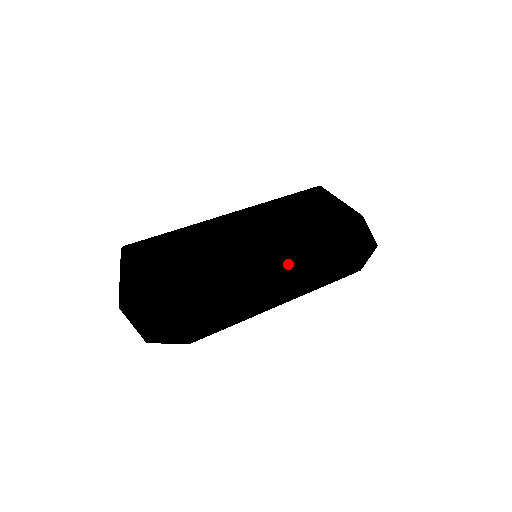
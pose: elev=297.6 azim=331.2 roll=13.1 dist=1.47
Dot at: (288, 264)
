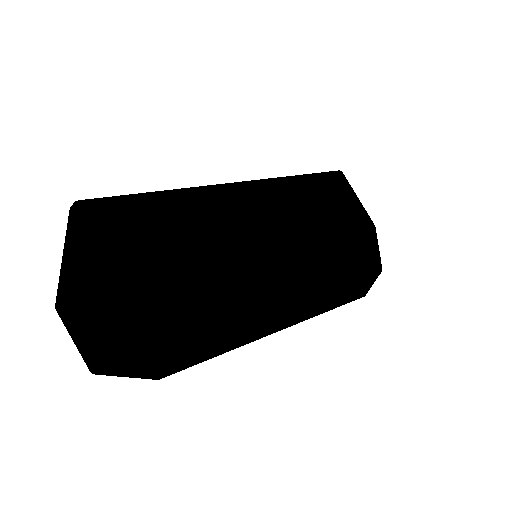
Dot at: (292, 277)
